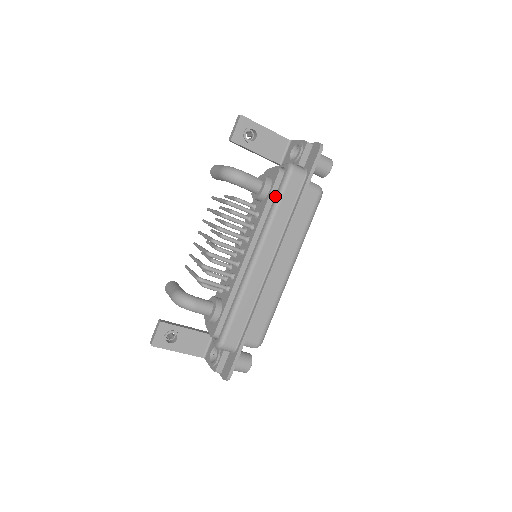
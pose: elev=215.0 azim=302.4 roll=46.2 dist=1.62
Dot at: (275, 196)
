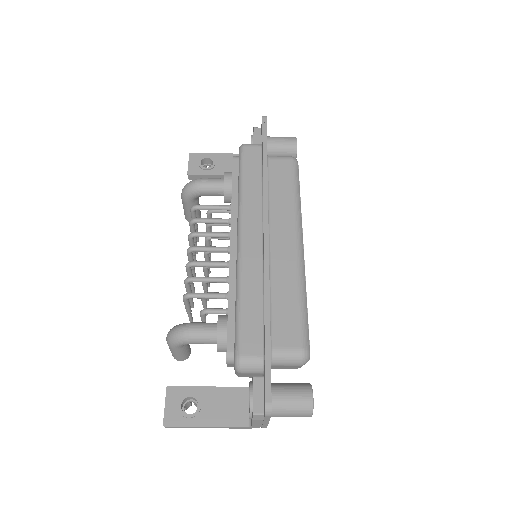
Dot at: (238, 177)
